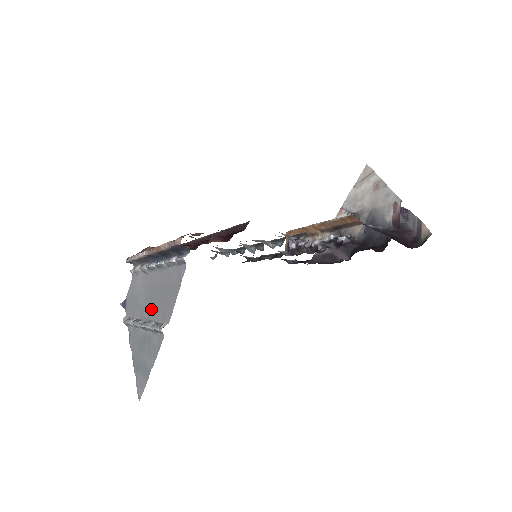
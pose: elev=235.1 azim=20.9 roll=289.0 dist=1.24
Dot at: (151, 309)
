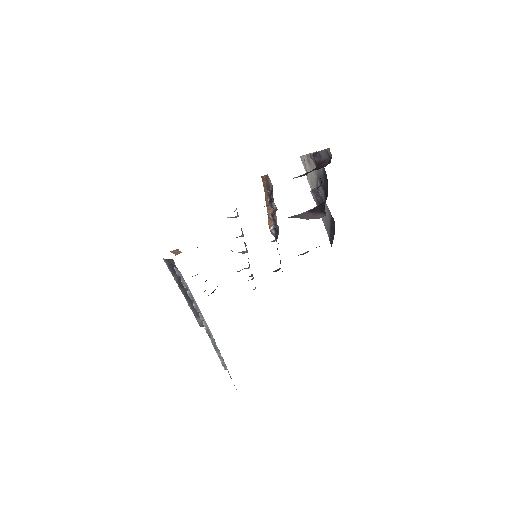
Dot at: occluded
